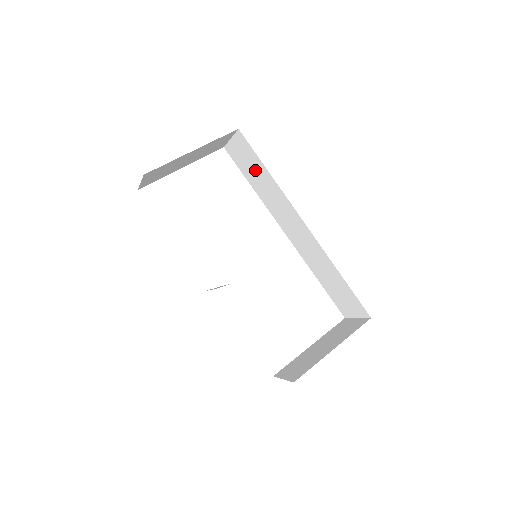
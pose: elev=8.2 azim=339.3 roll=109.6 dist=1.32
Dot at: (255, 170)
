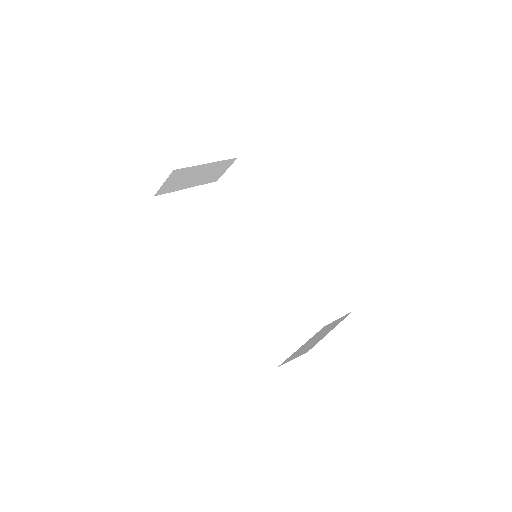
Dot at: (248, 194)
